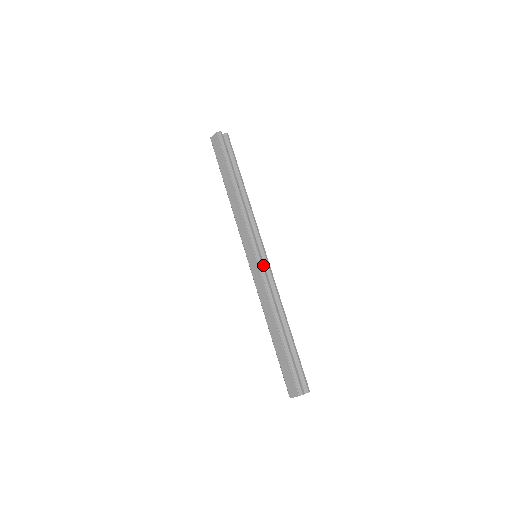
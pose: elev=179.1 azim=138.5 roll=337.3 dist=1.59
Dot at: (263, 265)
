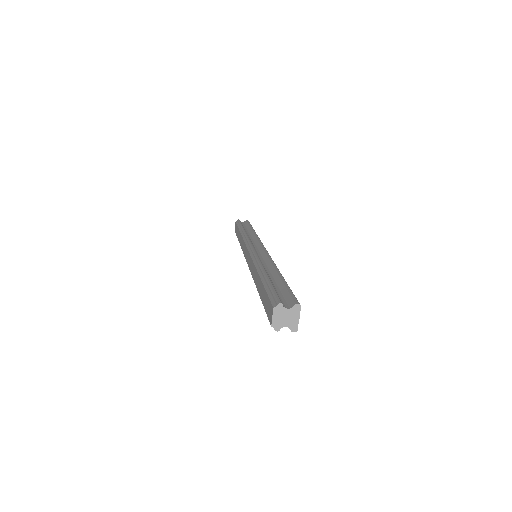
Dot at: (258, 253)
